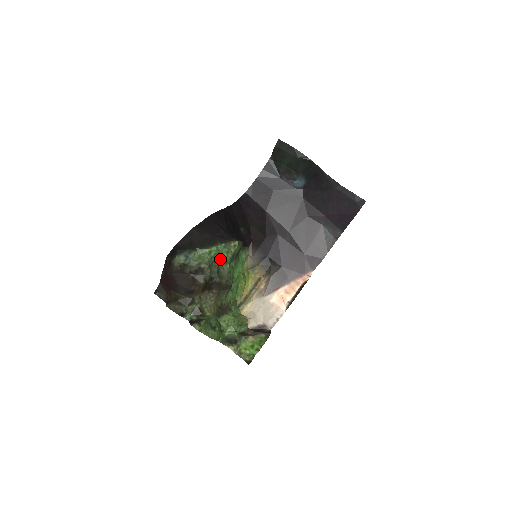
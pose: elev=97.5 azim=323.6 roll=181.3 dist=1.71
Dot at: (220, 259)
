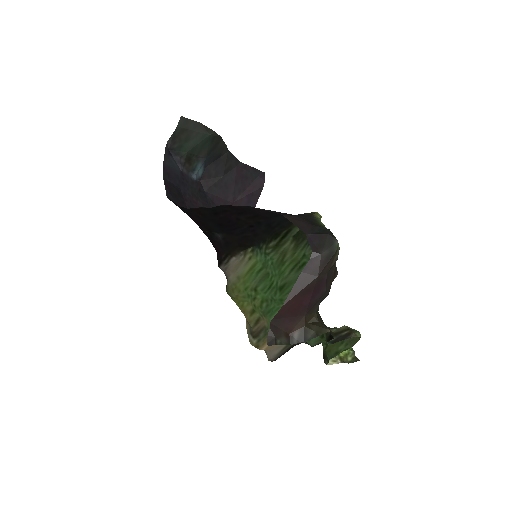
Dot at: occluded
